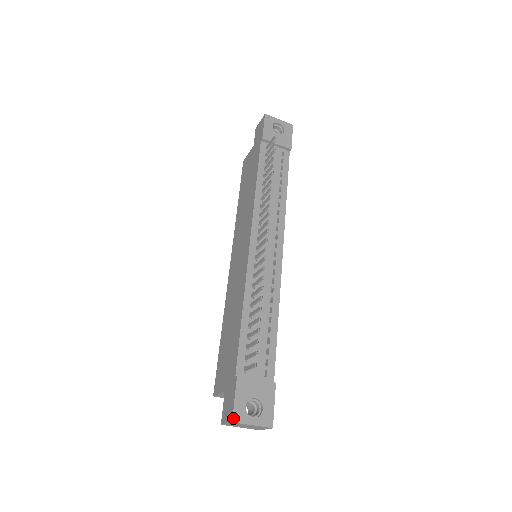
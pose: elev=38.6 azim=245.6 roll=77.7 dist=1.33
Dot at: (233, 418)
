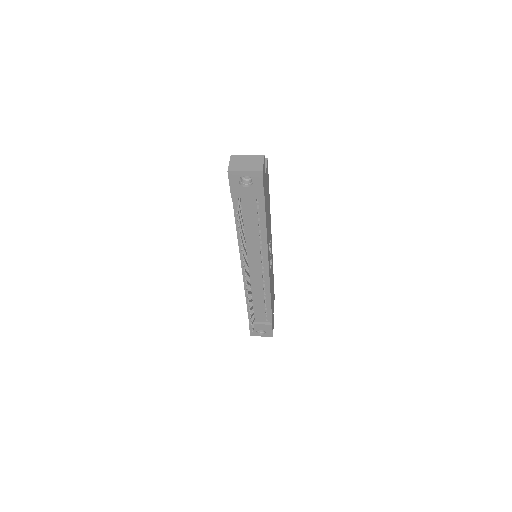
Dot at: (250, 335)
